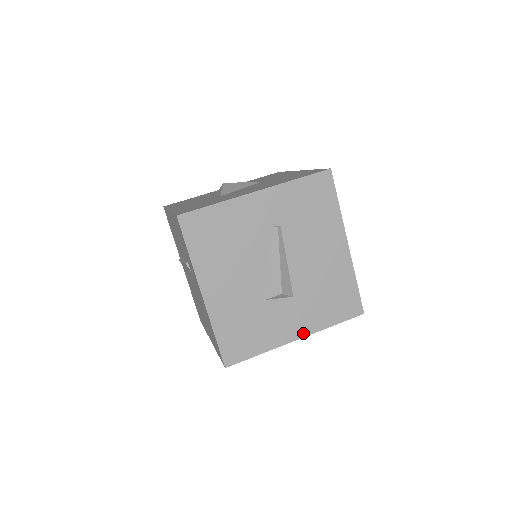
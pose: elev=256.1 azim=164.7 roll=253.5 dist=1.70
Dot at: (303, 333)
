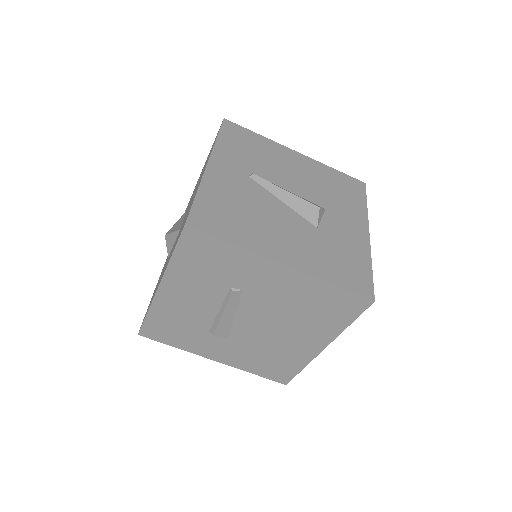
Dot at: (364, 227)
